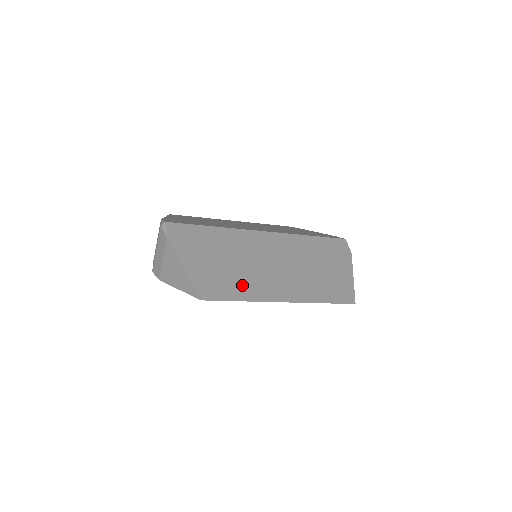
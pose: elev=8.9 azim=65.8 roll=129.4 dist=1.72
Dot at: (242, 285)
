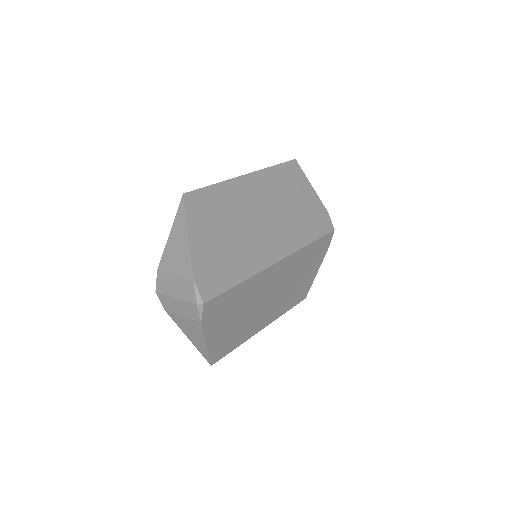
Dot at: (243, 332)
